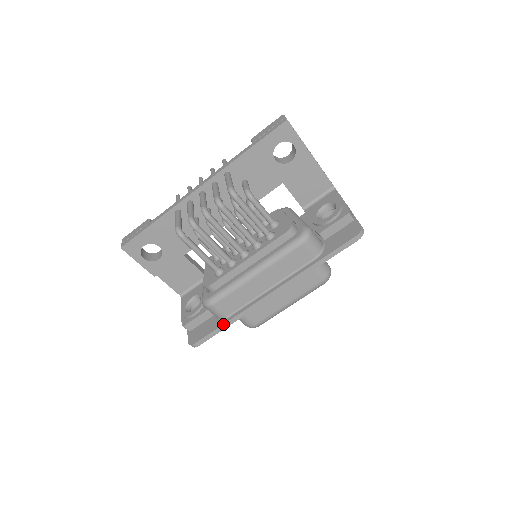
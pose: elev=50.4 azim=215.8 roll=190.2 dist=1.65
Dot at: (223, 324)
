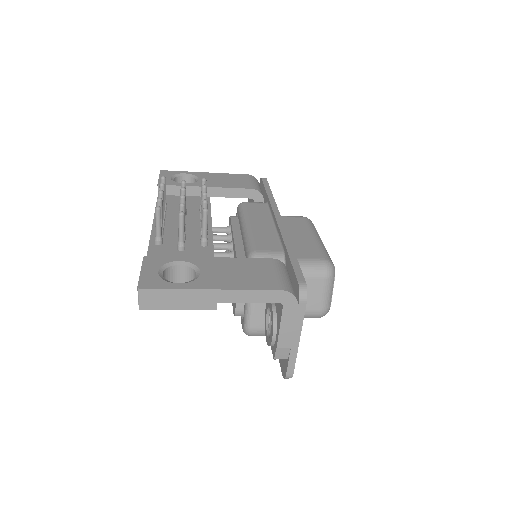
Dot at: occluded
